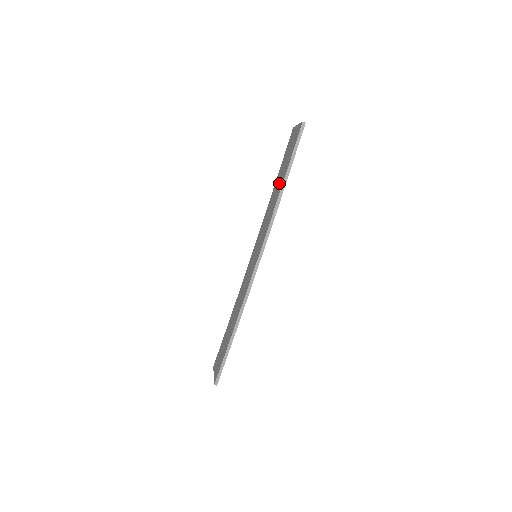
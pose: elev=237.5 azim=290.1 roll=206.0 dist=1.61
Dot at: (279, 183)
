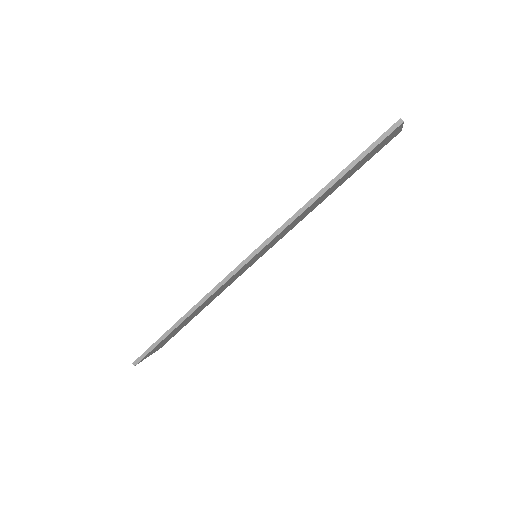
Dot at: occluded
